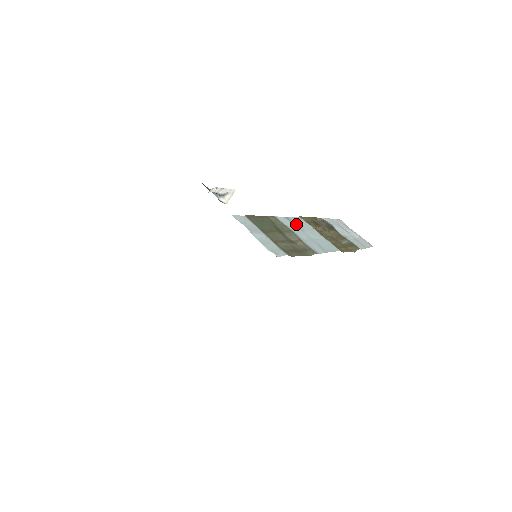
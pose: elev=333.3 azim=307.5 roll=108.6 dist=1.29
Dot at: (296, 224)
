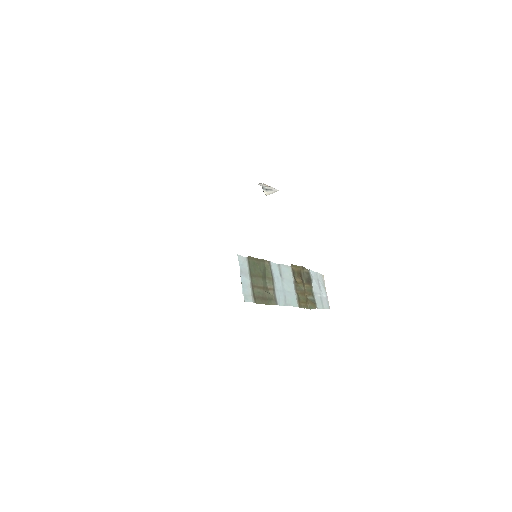
Dot at: (282, 272)
